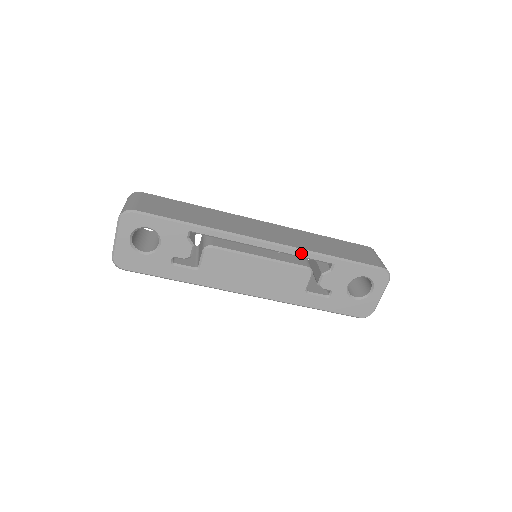
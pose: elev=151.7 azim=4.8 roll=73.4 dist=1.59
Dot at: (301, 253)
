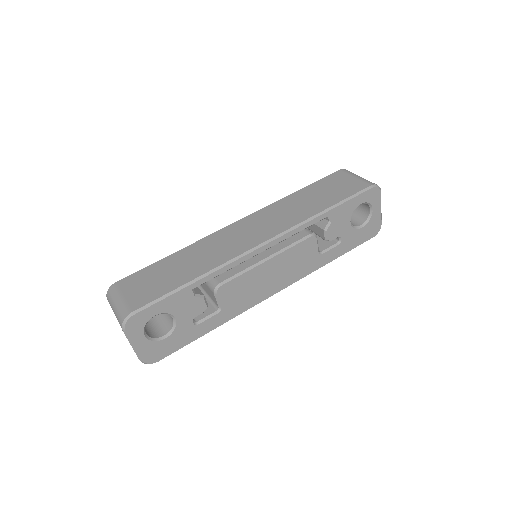
Dot at: (298, 229)
